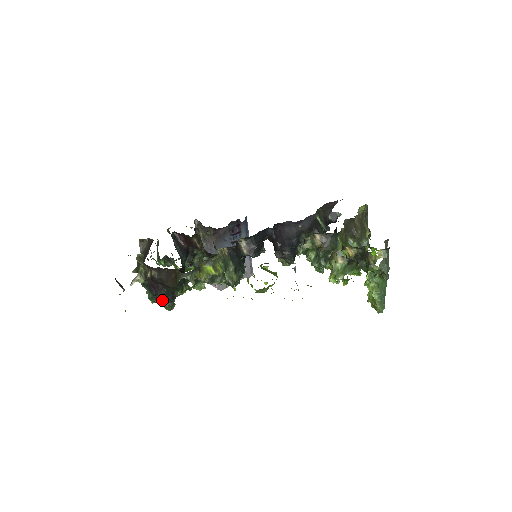
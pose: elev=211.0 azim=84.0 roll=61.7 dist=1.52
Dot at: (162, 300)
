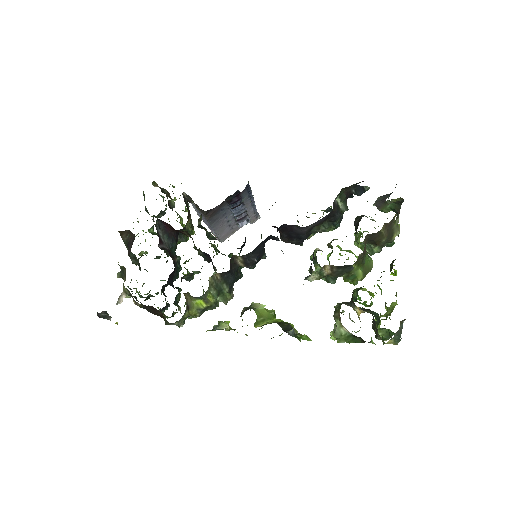
Dot at: occluded
